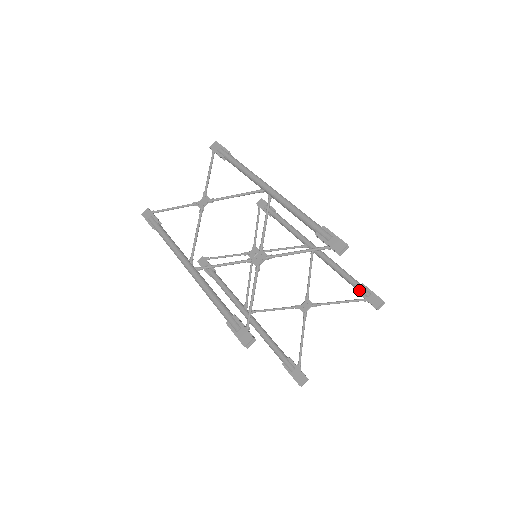
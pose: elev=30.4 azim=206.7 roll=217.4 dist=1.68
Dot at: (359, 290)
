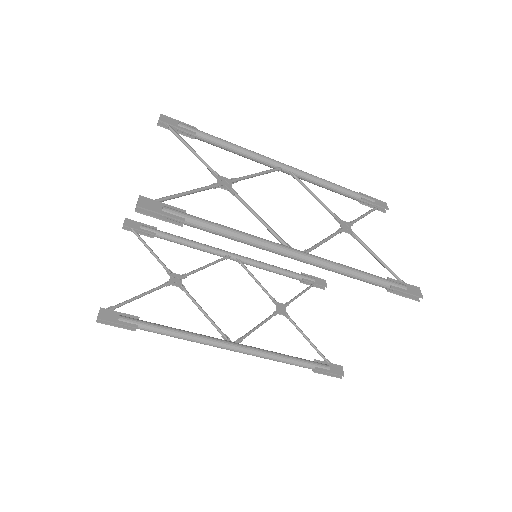
Dot at: (305, 278)
